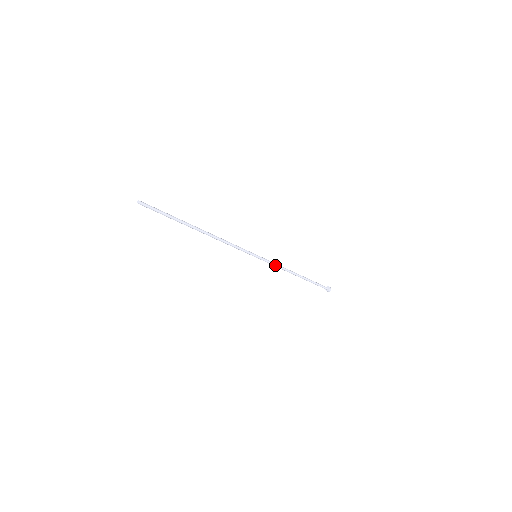
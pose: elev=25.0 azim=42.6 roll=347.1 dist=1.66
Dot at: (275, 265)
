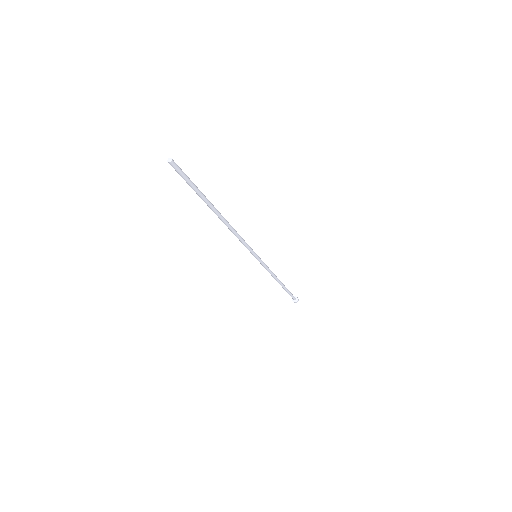
Dot at: (268, 268)
